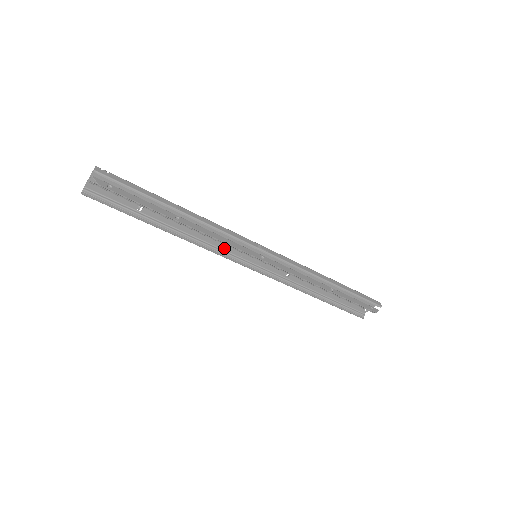
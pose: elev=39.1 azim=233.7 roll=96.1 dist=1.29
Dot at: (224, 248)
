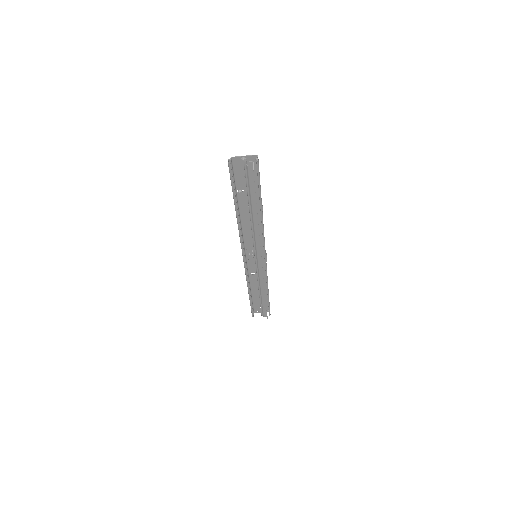
Dot at: (245, 240)
